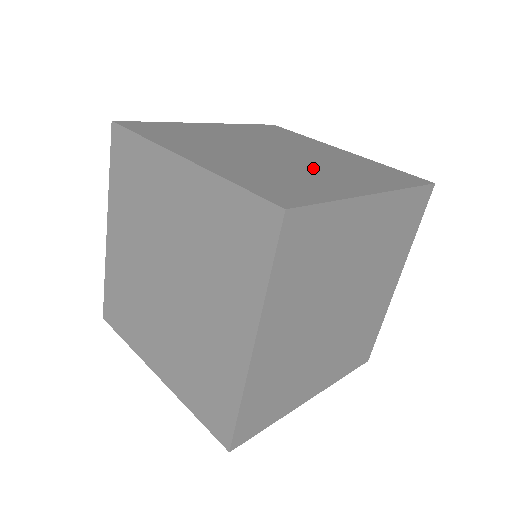
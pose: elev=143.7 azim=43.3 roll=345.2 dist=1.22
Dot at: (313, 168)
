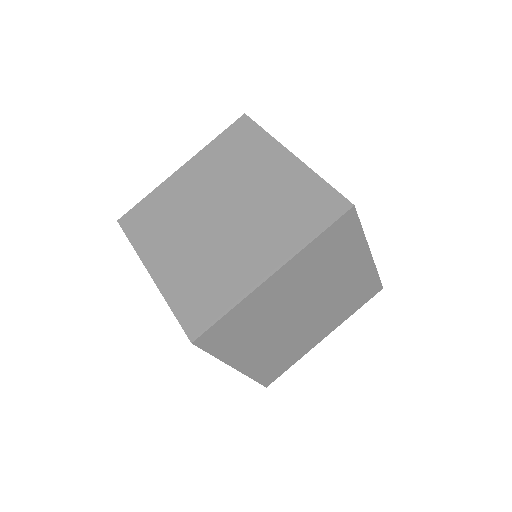
Dot at: occluded
